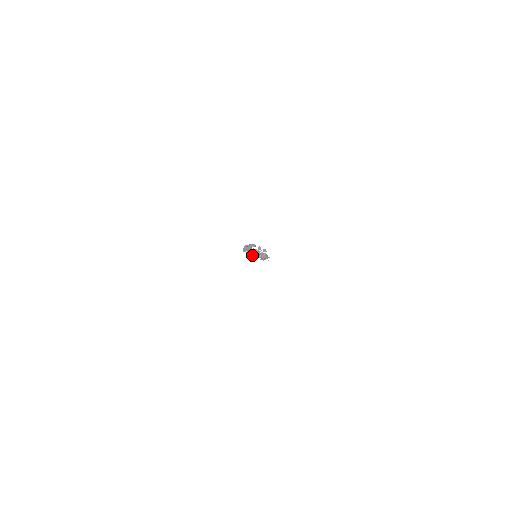
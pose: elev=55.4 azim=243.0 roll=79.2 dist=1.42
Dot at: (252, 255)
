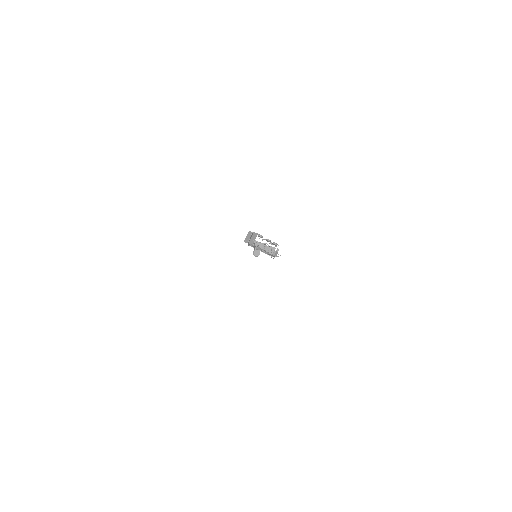
Dot at: occluded
